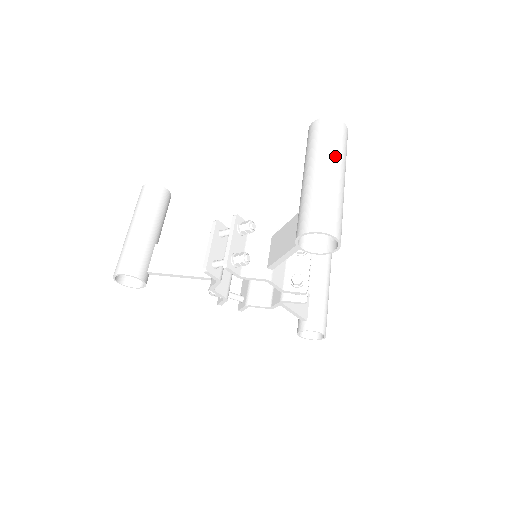
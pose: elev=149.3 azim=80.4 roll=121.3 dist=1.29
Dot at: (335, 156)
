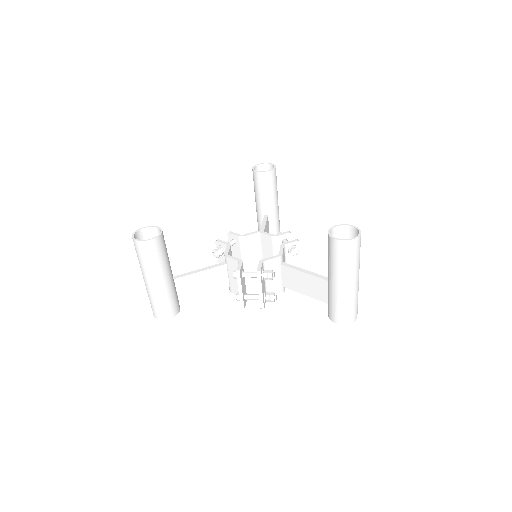
Dot at: (357, 269)
